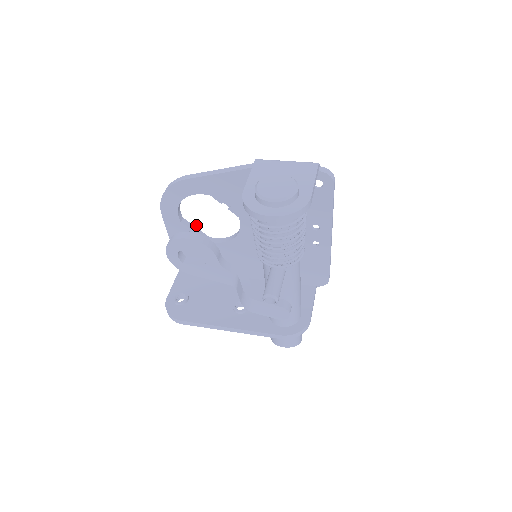
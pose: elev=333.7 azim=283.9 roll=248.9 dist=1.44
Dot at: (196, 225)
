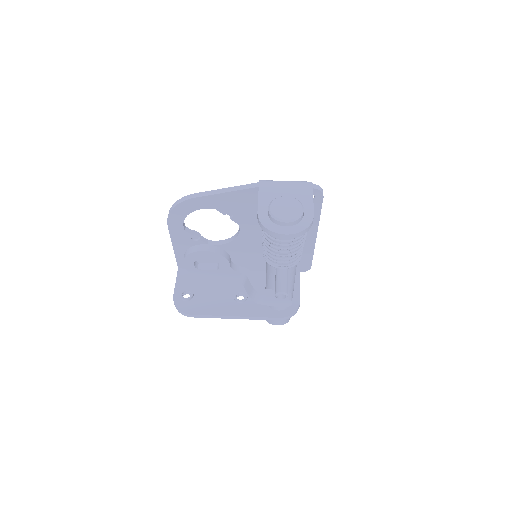
Dot at: occluded
